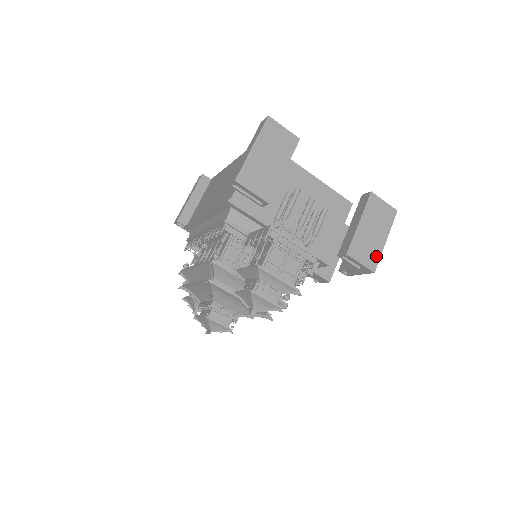
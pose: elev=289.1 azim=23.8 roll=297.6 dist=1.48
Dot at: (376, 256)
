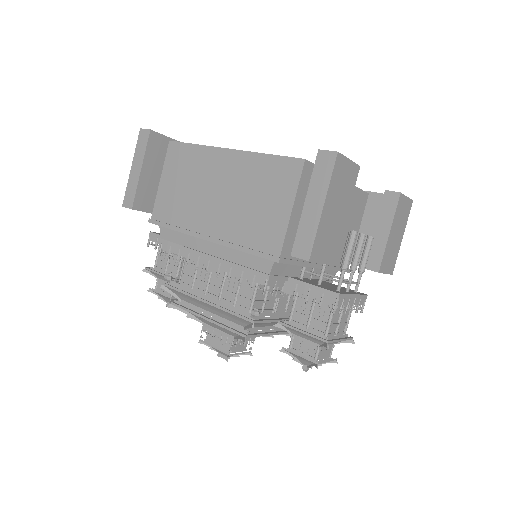
Dot at: (395, 258)
